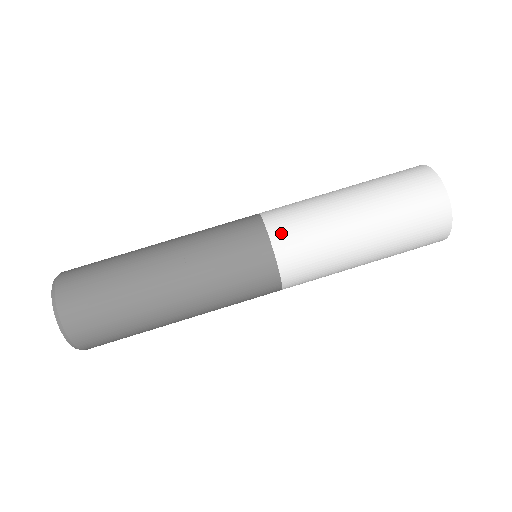
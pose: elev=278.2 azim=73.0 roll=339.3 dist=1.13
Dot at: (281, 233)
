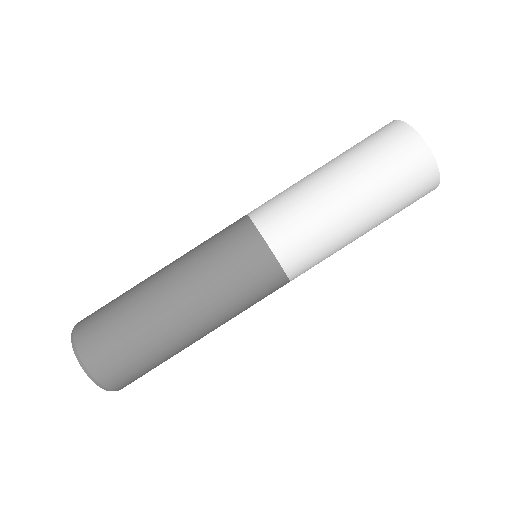
Dot at: (274, 232)
